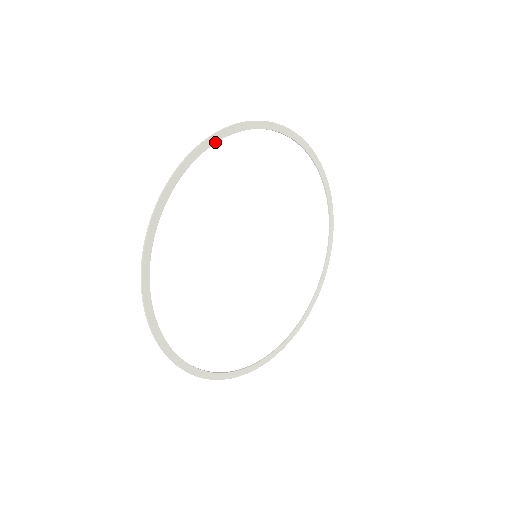
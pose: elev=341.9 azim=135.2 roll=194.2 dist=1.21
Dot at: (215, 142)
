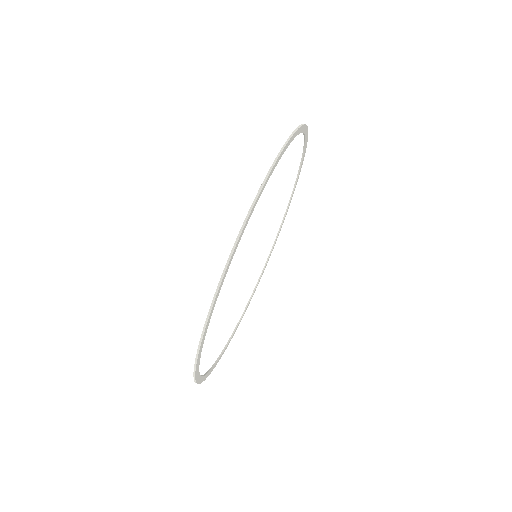
Dot at: (210, 317)
